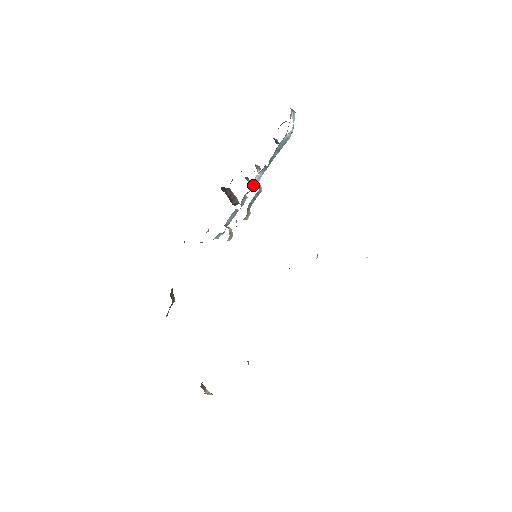
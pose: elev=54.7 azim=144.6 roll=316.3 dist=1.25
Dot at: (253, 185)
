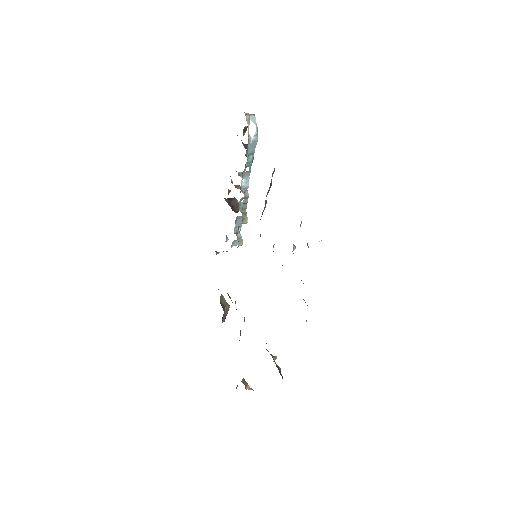
Dot at: occluded
